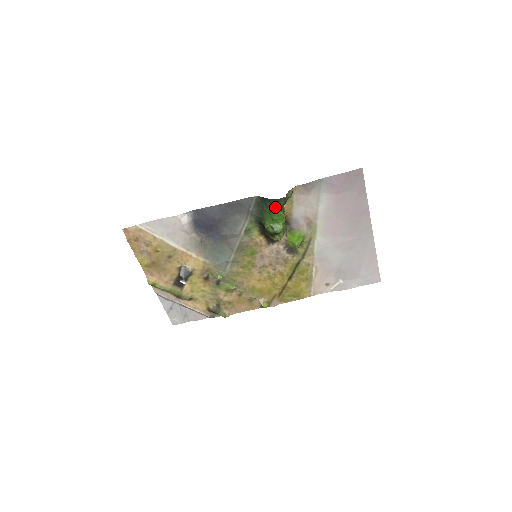
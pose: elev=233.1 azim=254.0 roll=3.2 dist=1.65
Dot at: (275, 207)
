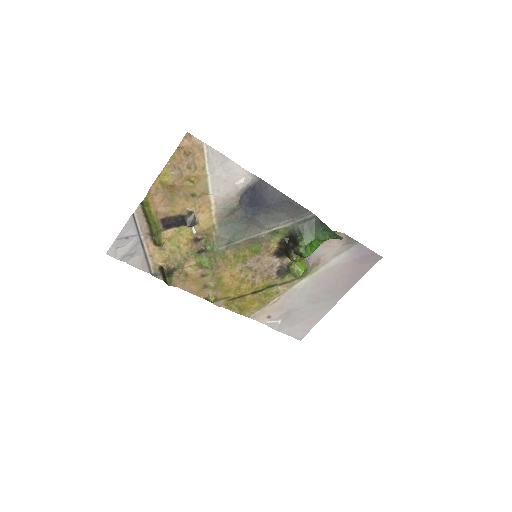
Dot at: (324, 236)
